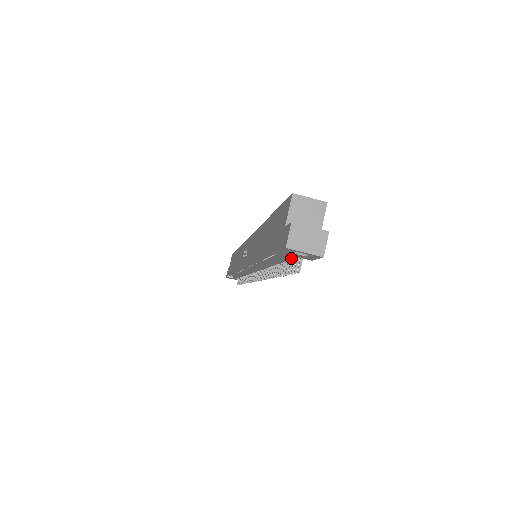
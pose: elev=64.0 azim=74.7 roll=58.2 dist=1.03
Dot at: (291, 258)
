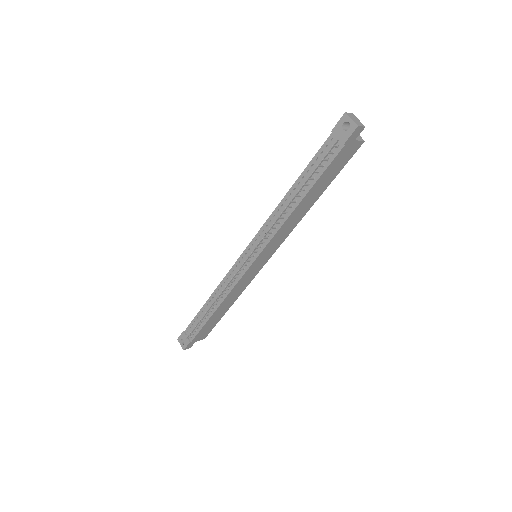
Dot at: (330, 148)
